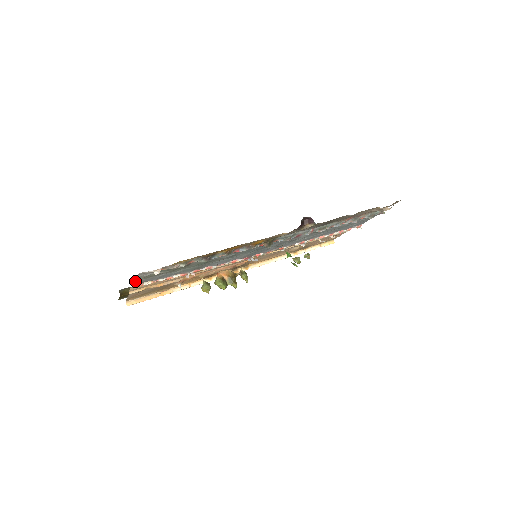
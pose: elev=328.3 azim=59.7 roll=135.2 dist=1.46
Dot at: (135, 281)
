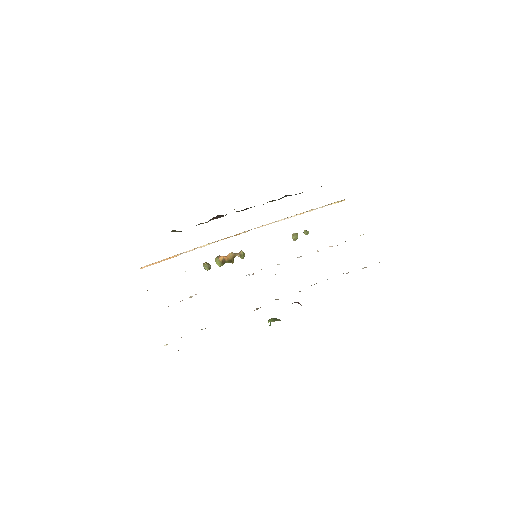
Dot at: occluded
